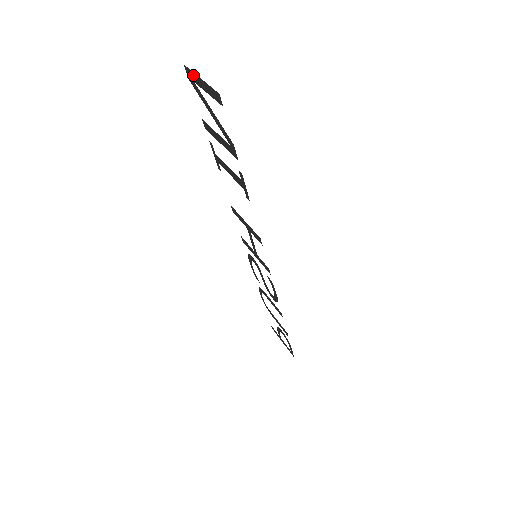
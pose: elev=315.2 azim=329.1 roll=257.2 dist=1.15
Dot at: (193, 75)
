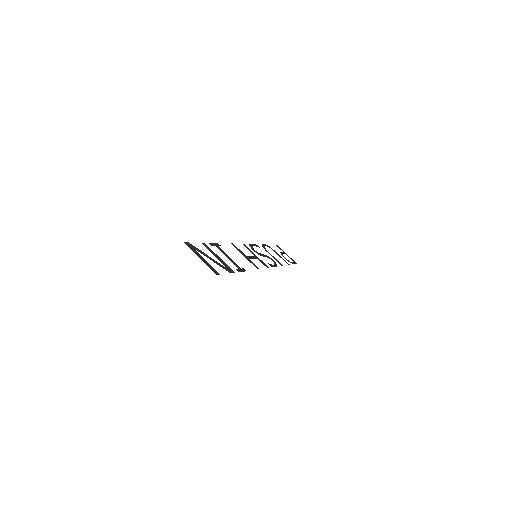
Dot at: (193, 251)
